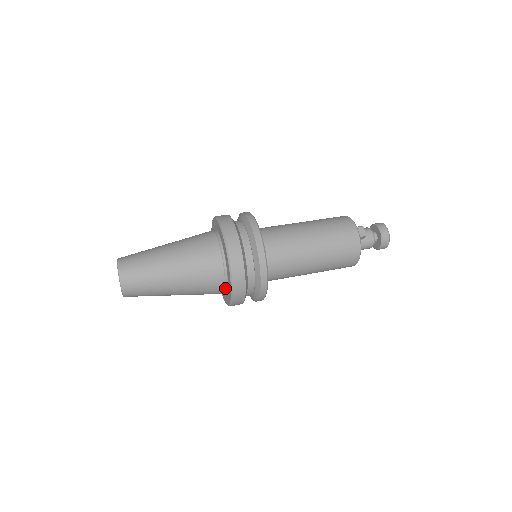
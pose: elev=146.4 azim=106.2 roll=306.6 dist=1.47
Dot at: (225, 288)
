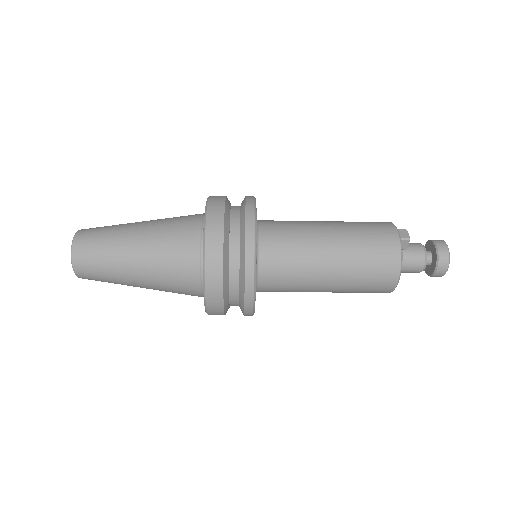
Dot at: (201, 277)
